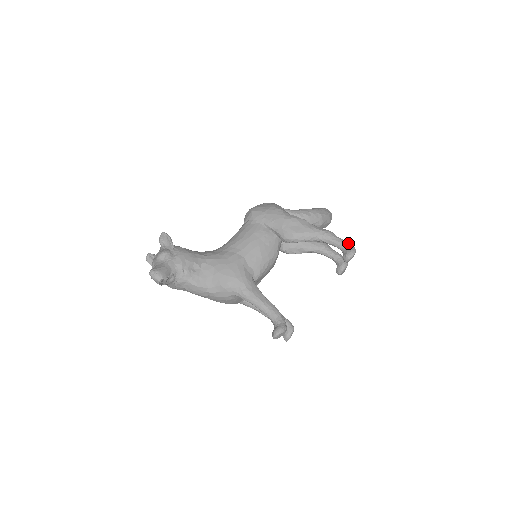
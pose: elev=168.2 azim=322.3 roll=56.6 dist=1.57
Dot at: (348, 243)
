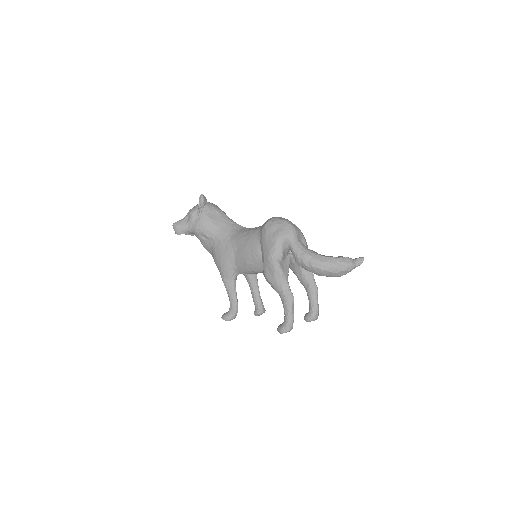
Dot at: (290, 321)
